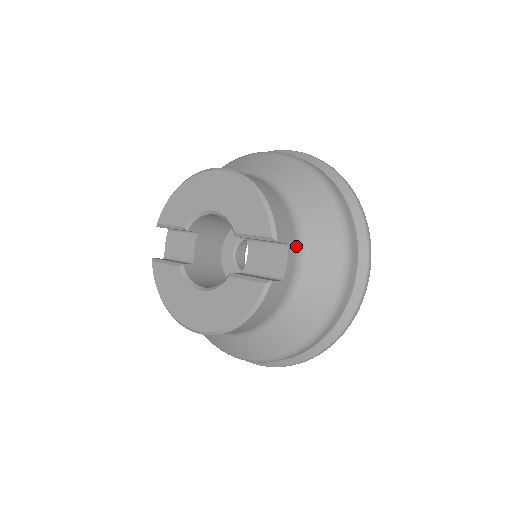
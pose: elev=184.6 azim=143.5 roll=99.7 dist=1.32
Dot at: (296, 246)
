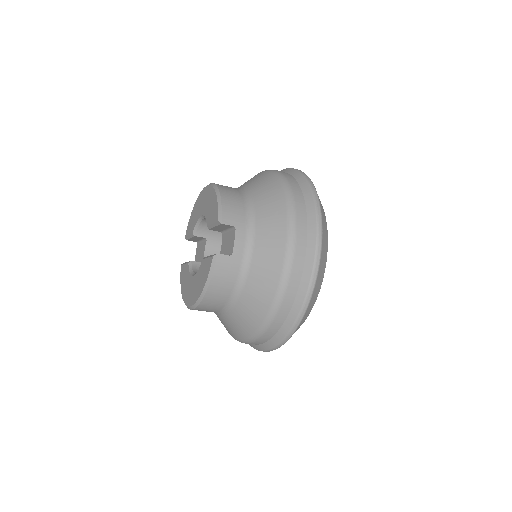
Dot at: (247, 230)
